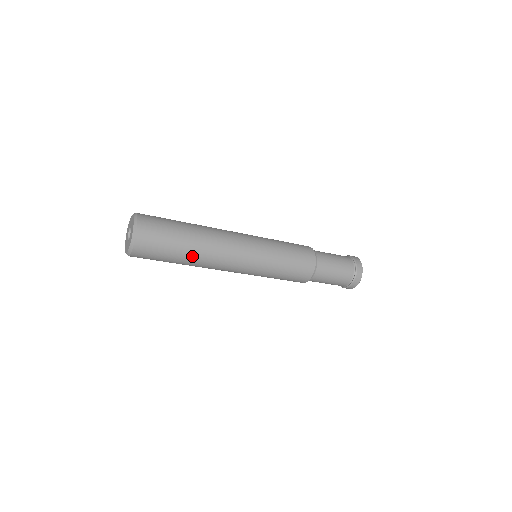
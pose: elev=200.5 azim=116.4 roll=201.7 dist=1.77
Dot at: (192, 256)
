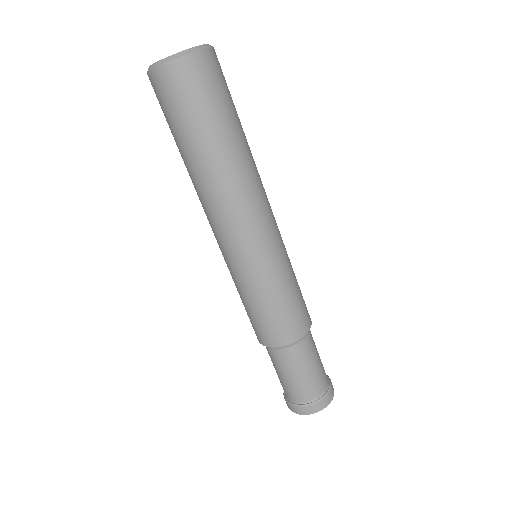
Dot at: (222, 155)
